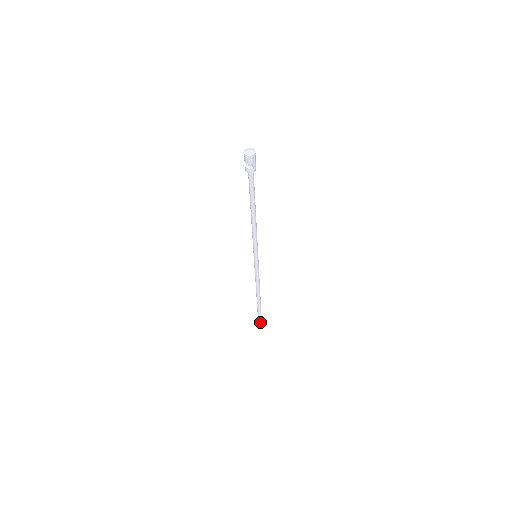
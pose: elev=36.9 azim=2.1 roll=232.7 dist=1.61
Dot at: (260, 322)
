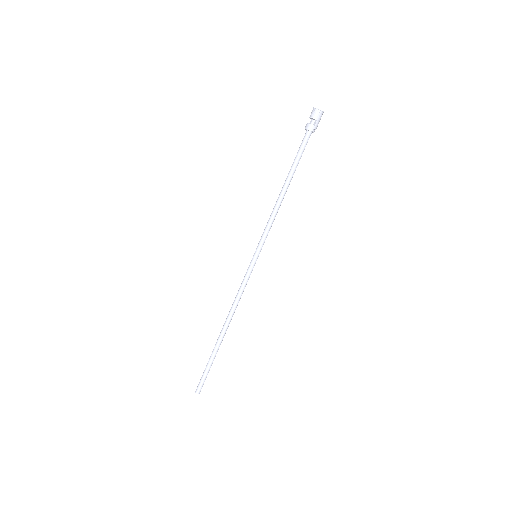
Dot at: (200, 386)
